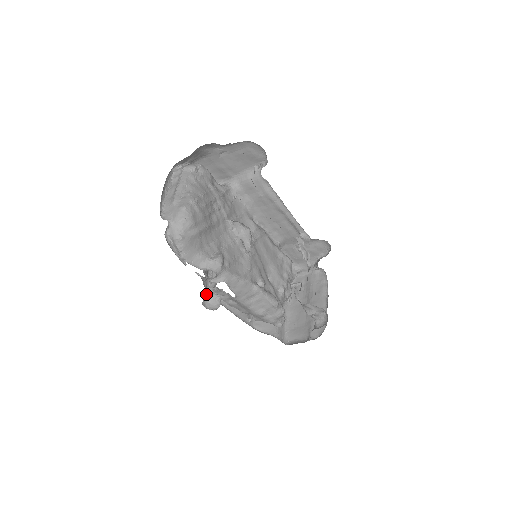
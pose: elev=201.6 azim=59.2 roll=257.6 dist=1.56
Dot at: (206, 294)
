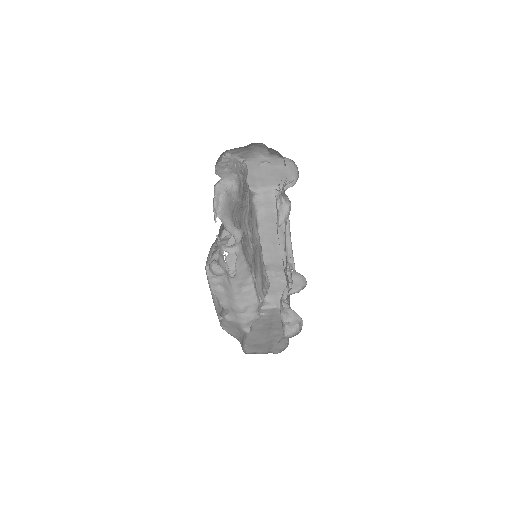
Dot at: (213, 261)
